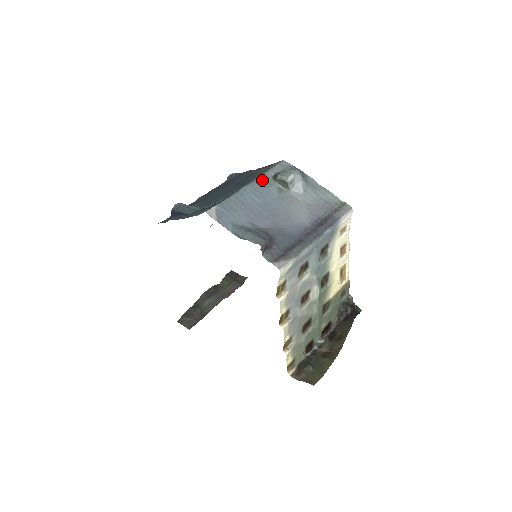
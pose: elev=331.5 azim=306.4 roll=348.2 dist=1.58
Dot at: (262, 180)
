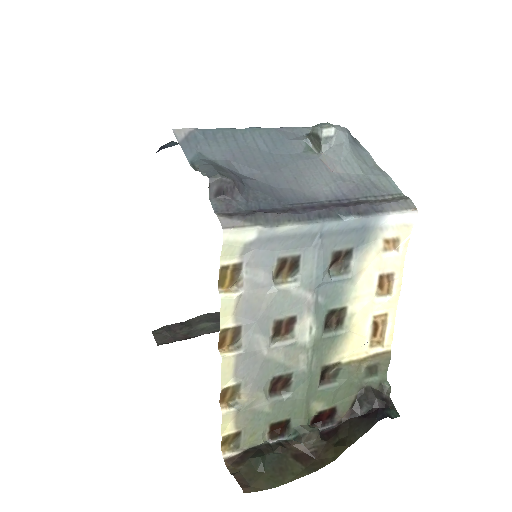
Dot at: (288, 131)
